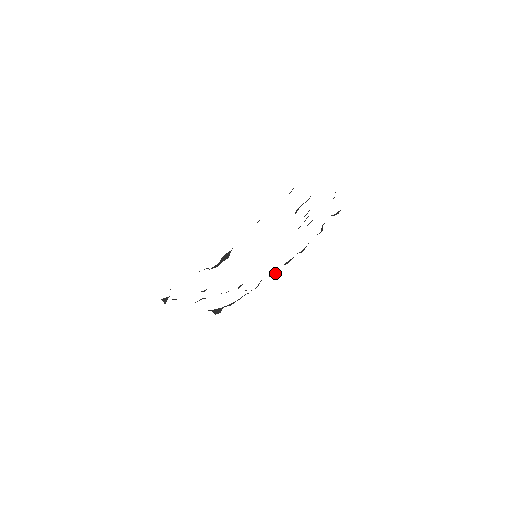
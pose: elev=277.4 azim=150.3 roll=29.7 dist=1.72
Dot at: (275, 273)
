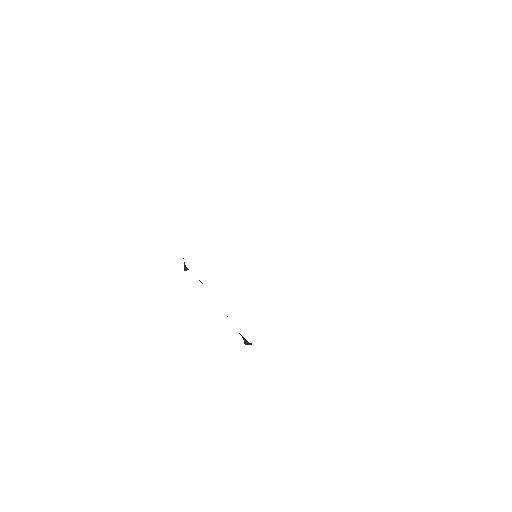
Dot at: occluded
